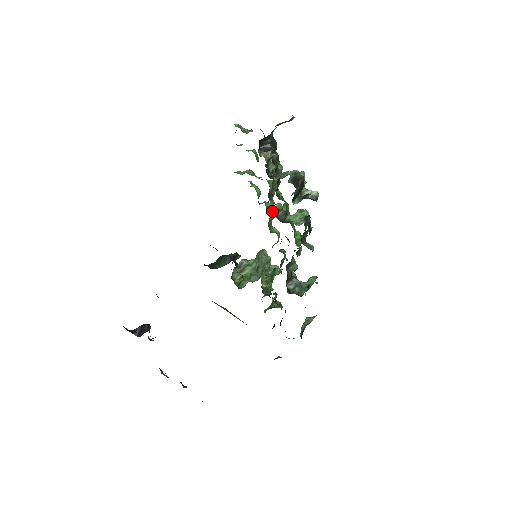
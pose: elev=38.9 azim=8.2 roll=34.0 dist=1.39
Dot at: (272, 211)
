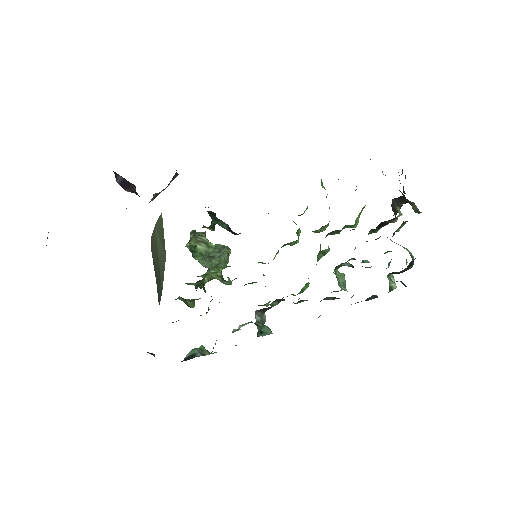
Dot at: (298, 239)
